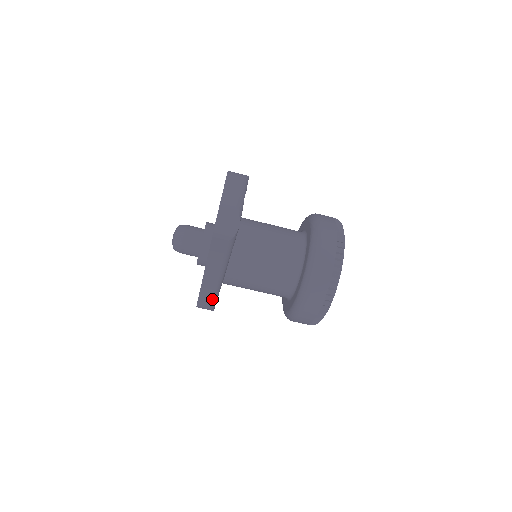
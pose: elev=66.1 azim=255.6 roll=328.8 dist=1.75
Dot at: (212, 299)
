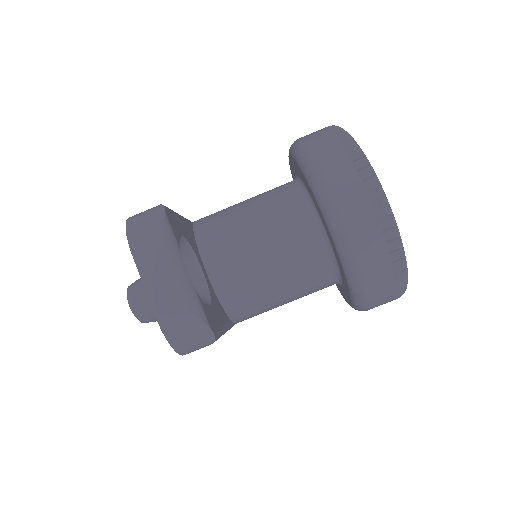
Dot at: occluded
